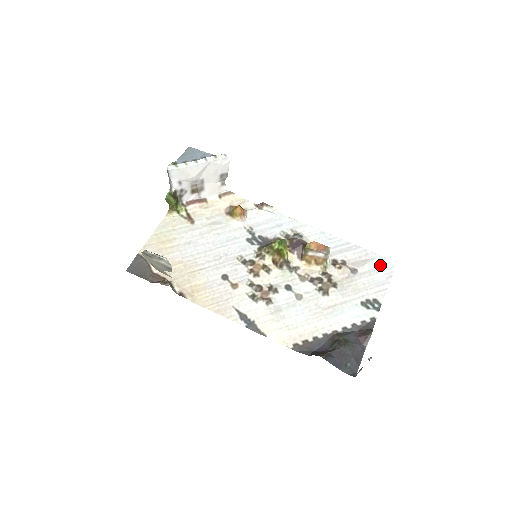
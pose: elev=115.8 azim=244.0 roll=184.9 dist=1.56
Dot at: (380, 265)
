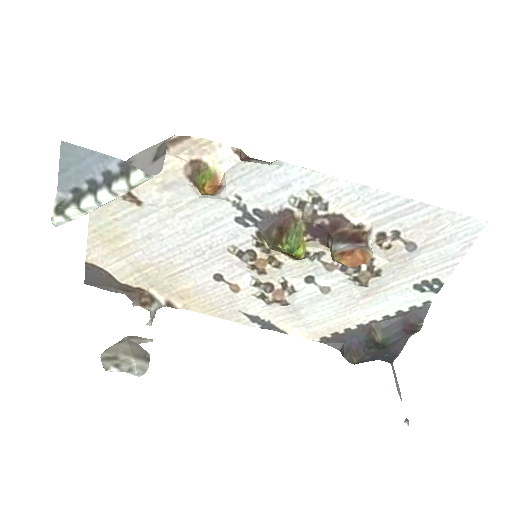
Dot at: (457, 231)
